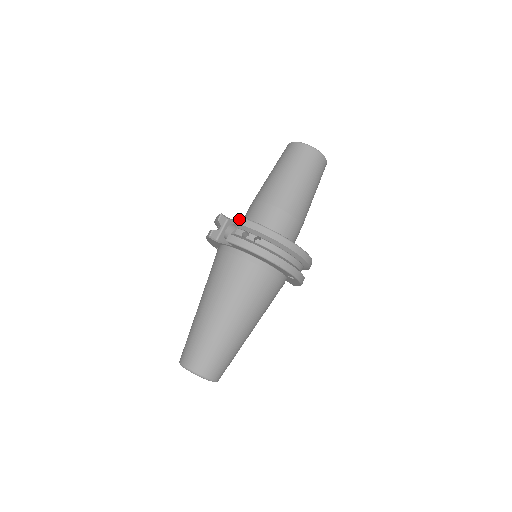
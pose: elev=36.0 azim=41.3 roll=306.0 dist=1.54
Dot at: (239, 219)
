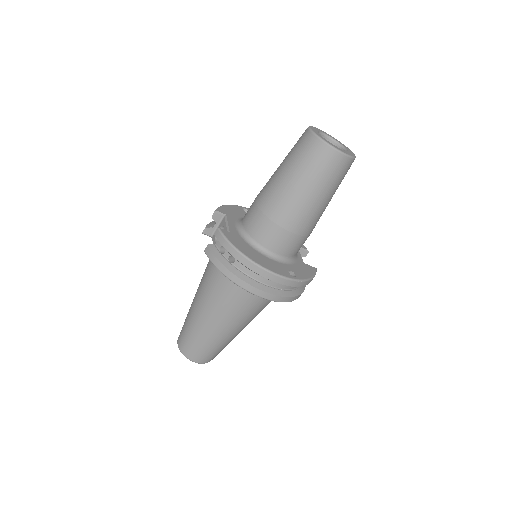
Dot at: (217, 232)
